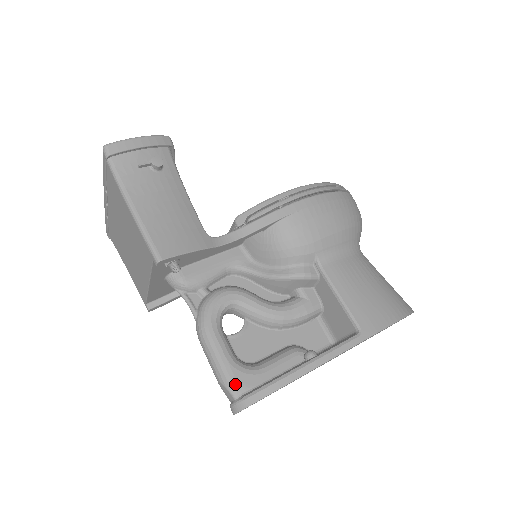
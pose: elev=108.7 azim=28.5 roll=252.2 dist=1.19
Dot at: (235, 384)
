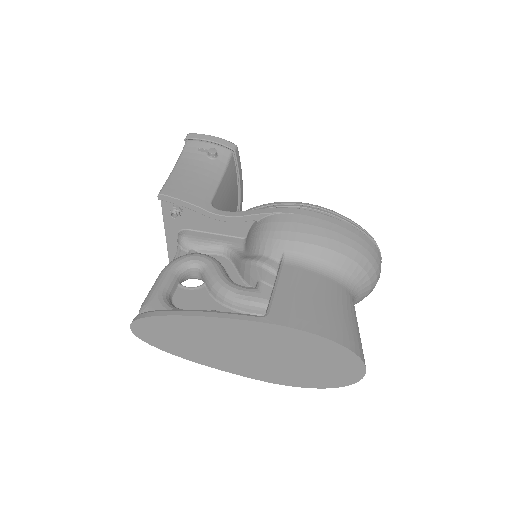
Dot at: (147, 305)
